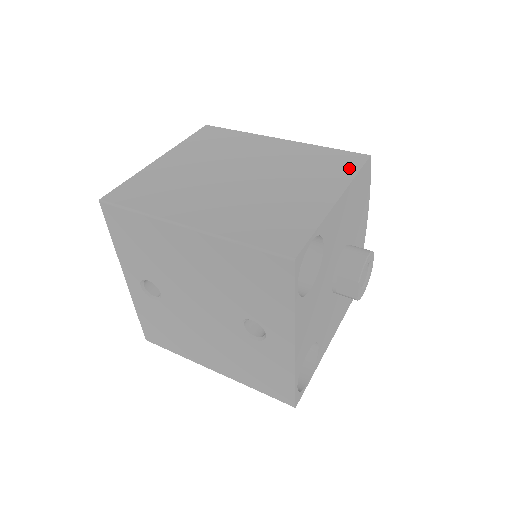
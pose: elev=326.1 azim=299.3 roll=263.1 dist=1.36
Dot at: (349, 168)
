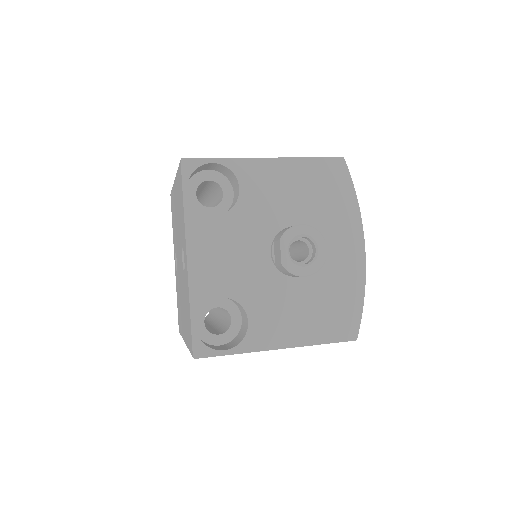
Dot at: occluded
